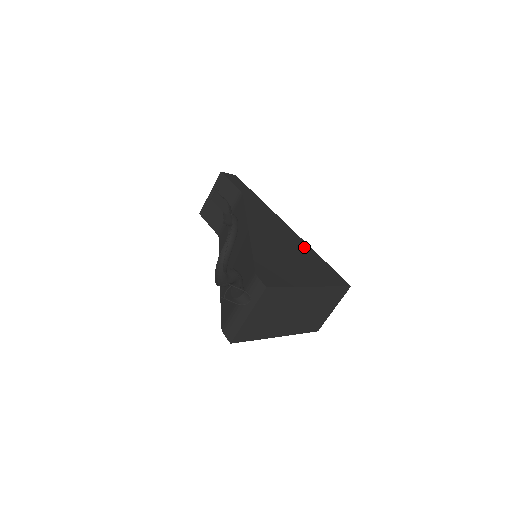
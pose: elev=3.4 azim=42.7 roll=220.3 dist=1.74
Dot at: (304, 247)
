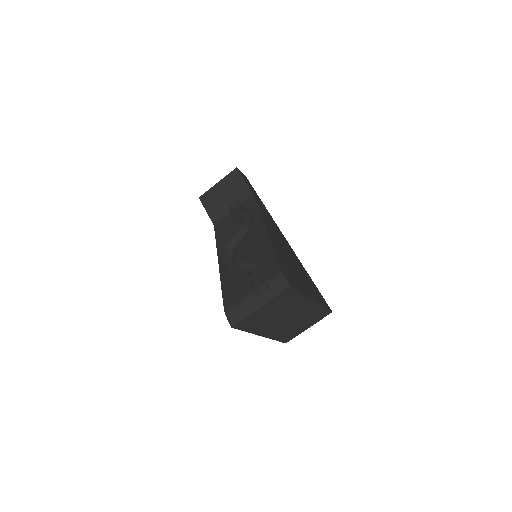
Dot at: occluded
